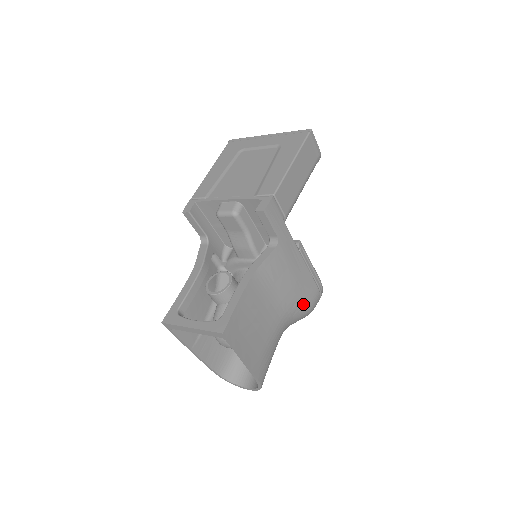
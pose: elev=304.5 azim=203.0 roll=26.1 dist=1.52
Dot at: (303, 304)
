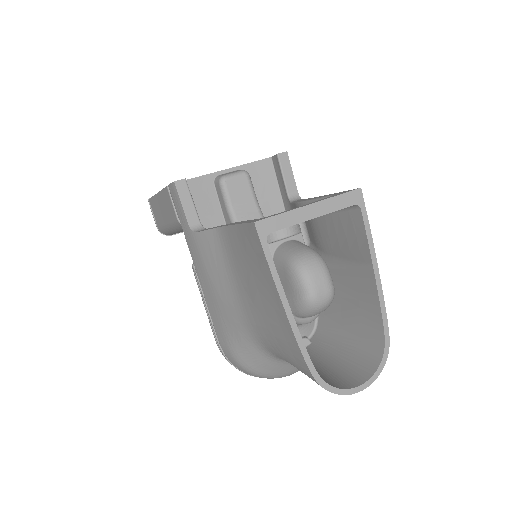
Dot at: occluded
